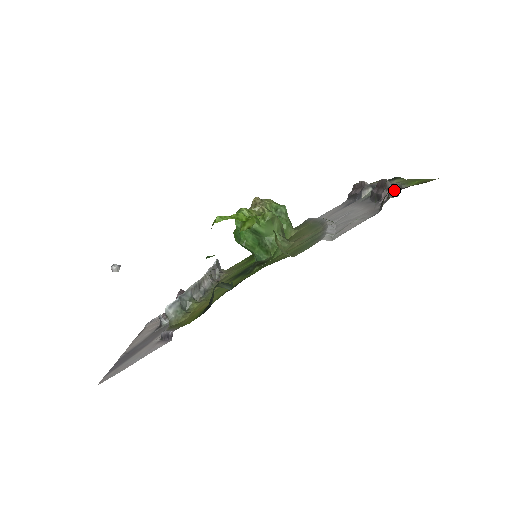
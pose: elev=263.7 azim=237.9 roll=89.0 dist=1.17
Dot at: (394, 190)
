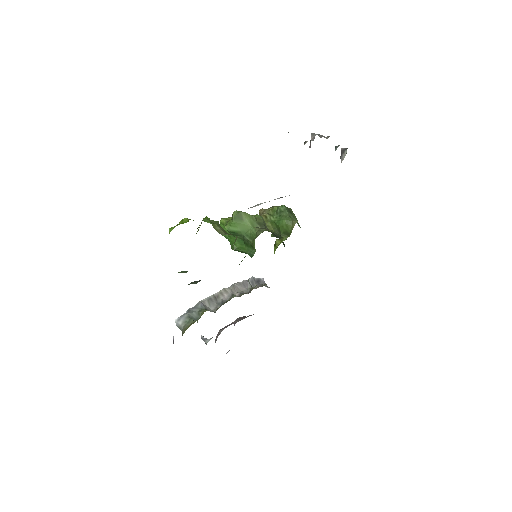
Dot at: (314, 138)
